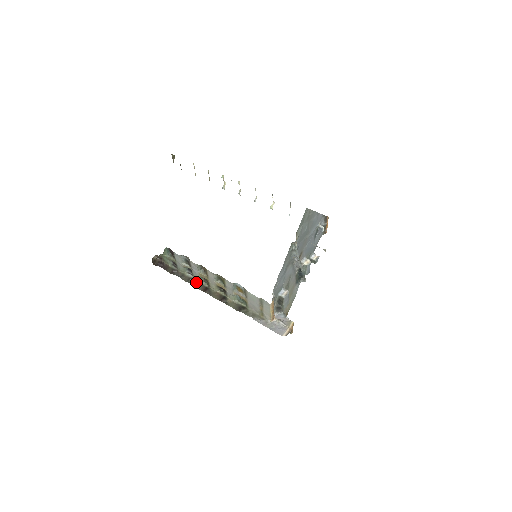
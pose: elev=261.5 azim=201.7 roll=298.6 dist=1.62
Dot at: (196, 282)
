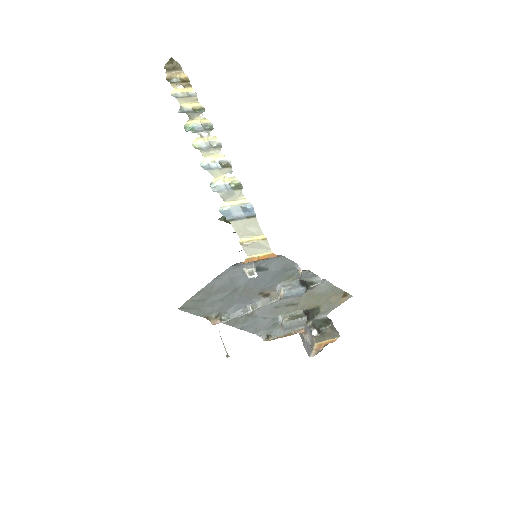
Dot at: occluded
